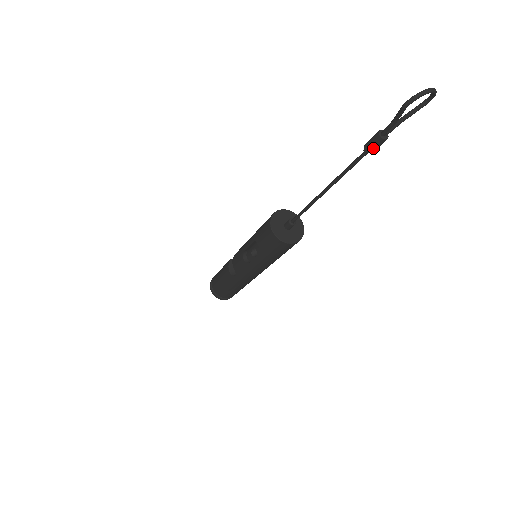
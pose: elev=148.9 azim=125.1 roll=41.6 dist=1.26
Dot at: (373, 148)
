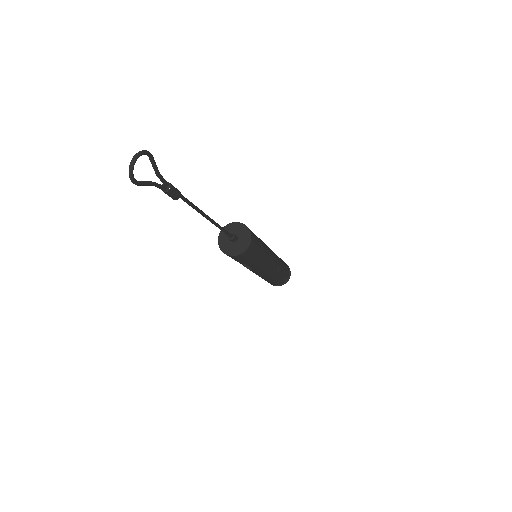
Dot at: (175, 197)
